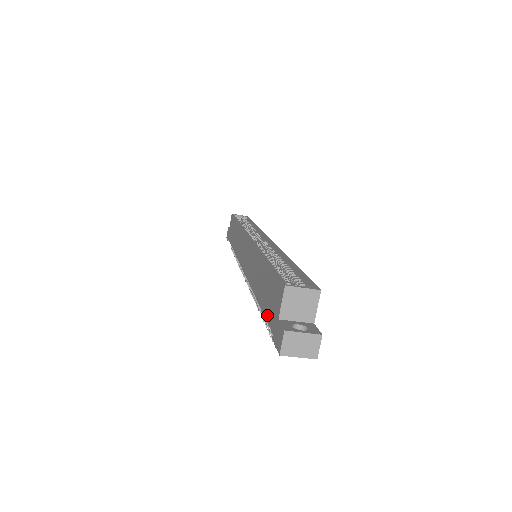
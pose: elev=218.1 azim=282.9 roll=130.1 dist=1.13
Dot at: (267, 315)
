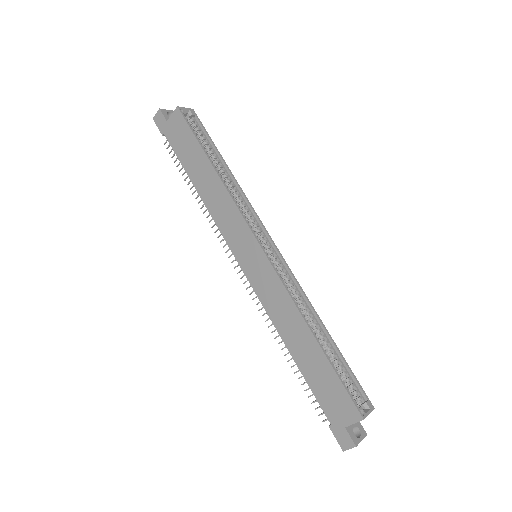
Dot at: (320, 399)
